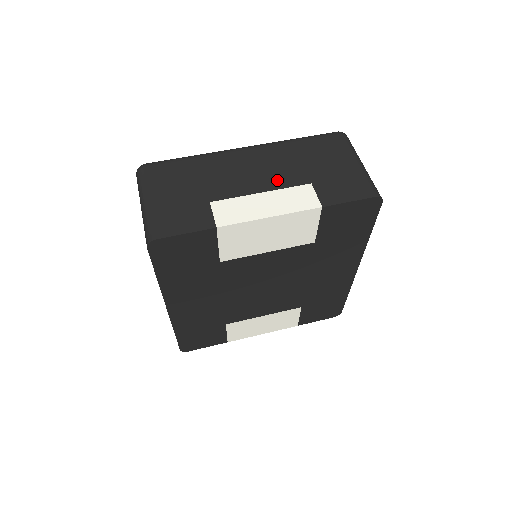
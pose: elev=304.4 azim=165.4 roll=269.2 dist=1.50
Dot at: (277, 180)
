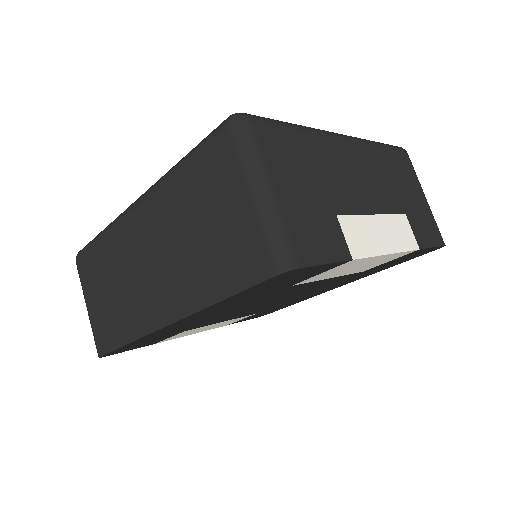
Dot at: (382, 200)
